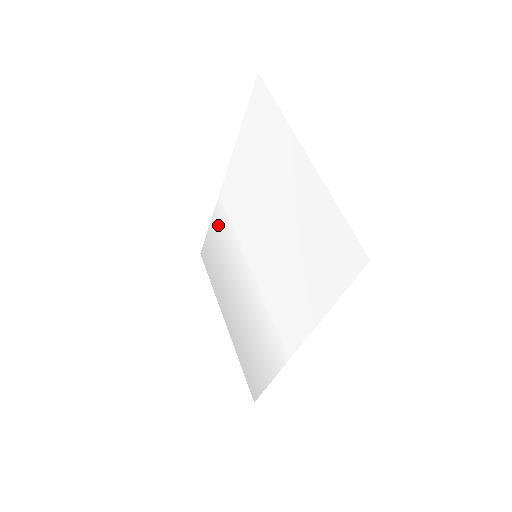
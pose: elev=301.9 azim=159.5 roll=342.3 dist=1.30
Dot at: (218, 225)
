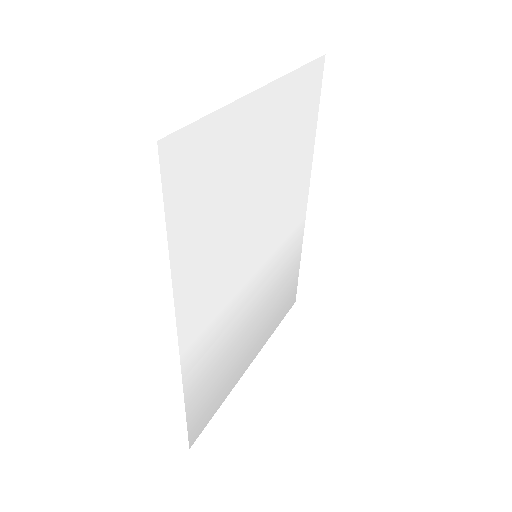
Dot at: (294, 253)
